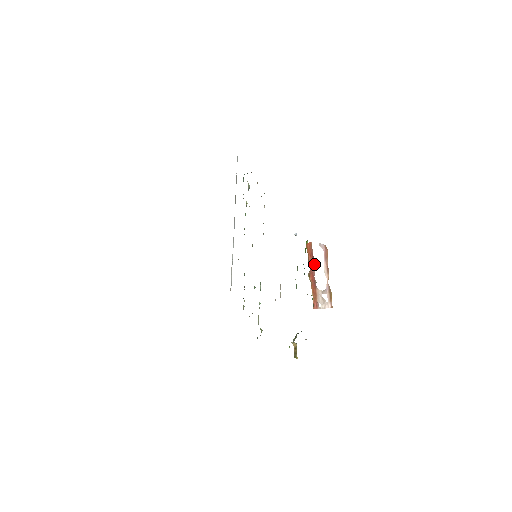
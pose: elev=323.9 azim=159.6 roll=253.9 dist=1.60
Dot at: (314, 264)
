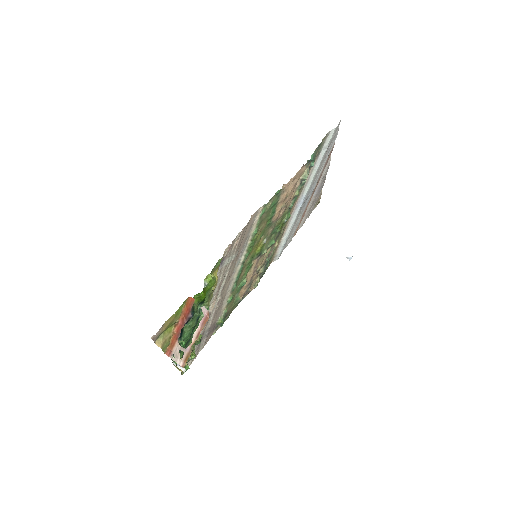
Dot at: (187, 320)
